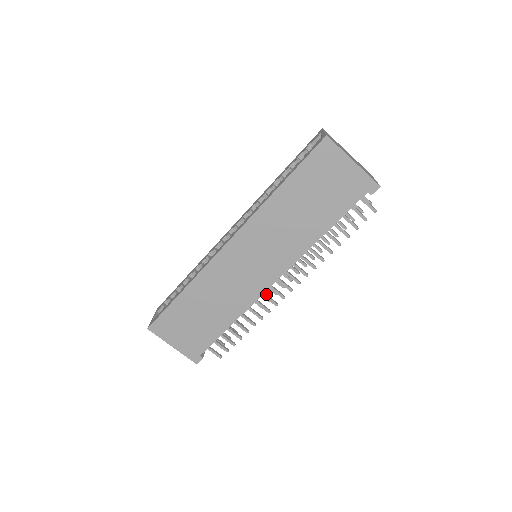
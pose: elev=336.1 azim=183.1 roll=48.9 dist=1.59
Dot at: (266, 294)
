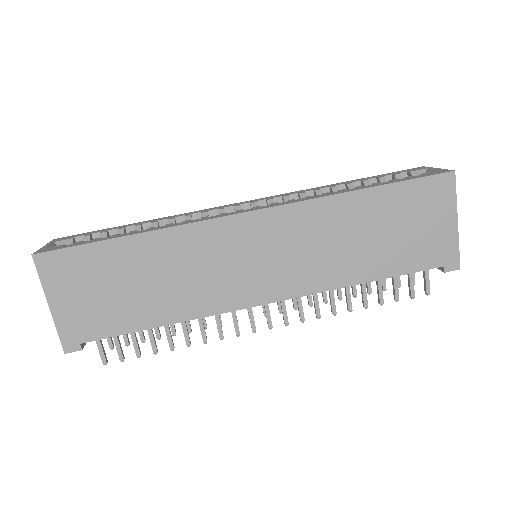
Dot at: occluded
